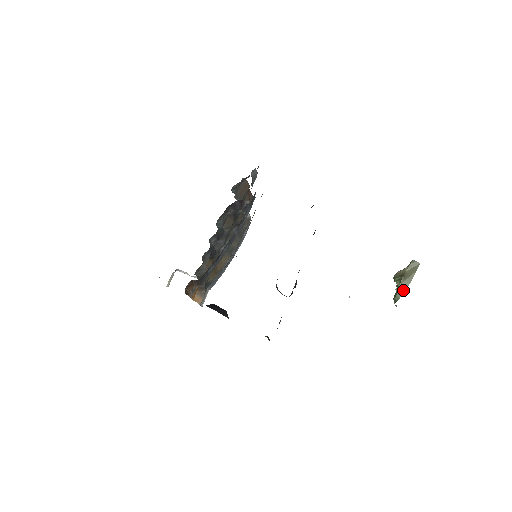
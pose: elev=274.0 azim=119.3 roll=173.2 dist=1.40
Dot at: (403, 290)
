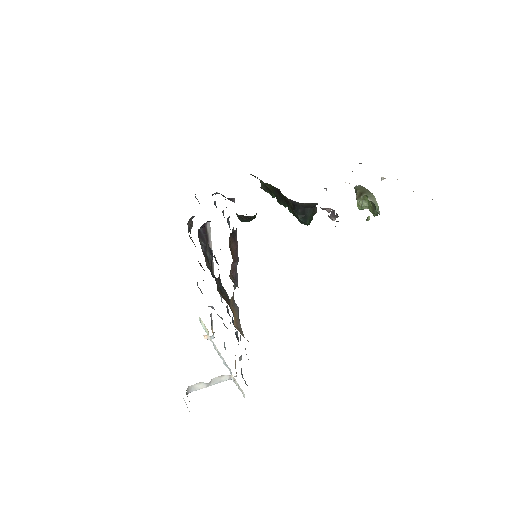
Dot at: (373, 197)
